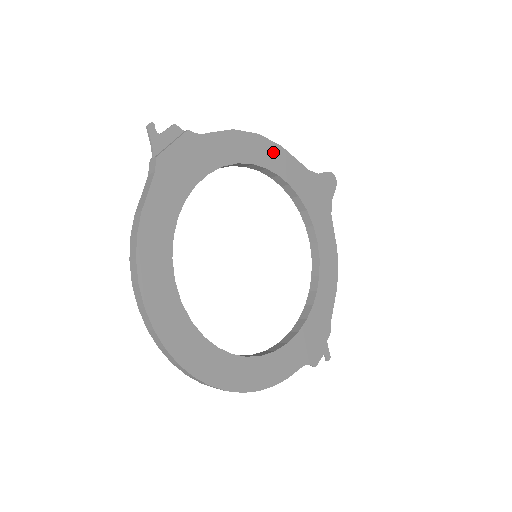
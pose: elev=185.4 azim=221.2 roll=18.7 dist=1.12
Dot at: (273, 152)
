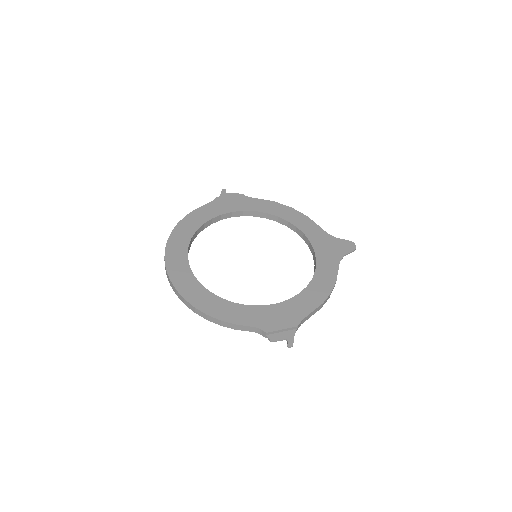
Dot at: (299, 217)
